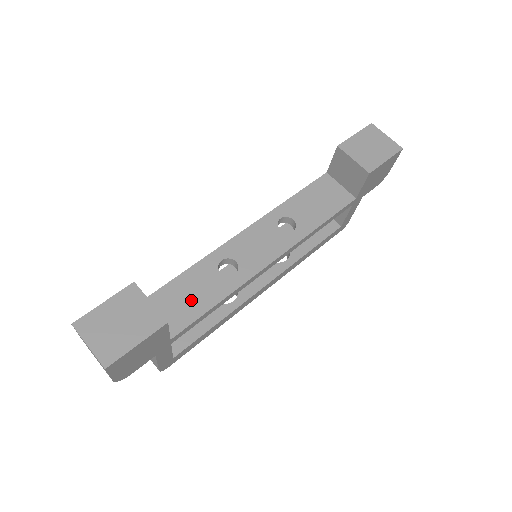
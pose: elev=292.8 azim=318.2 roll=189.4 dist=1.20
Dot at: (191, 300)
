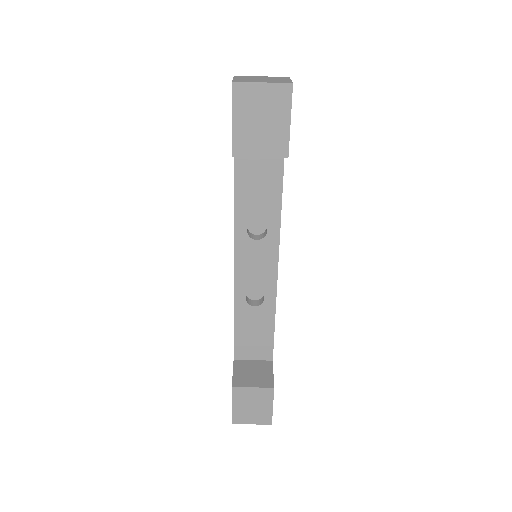
Dot at: (258, 335)
